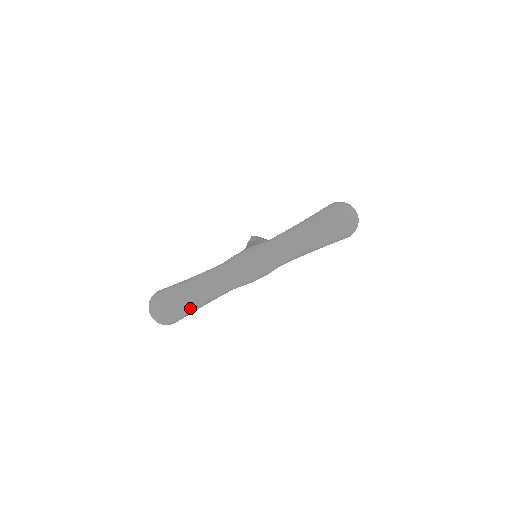
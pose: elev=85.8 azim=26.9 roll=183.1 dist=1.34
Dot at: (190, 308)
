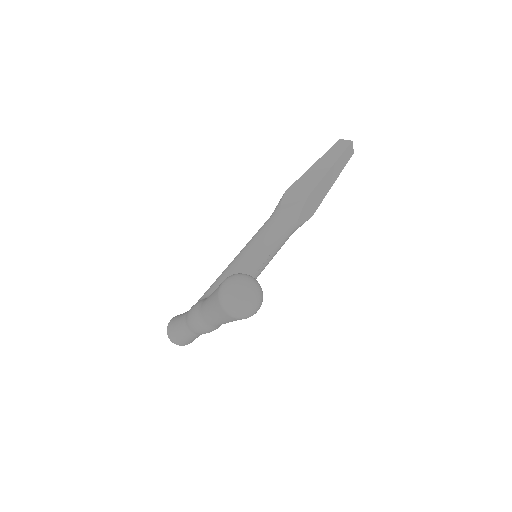
Dot at: (187, 341)
